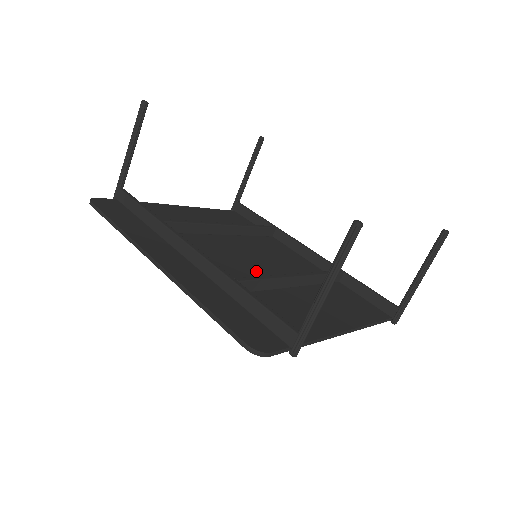
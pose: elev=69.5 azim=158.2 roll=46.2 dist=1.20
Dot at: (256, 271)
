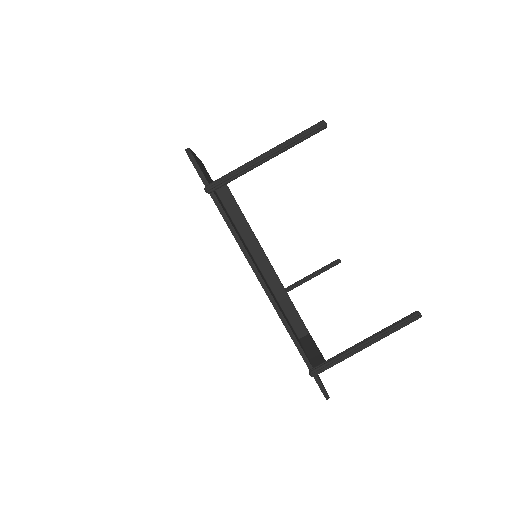
Dot at: occluded
